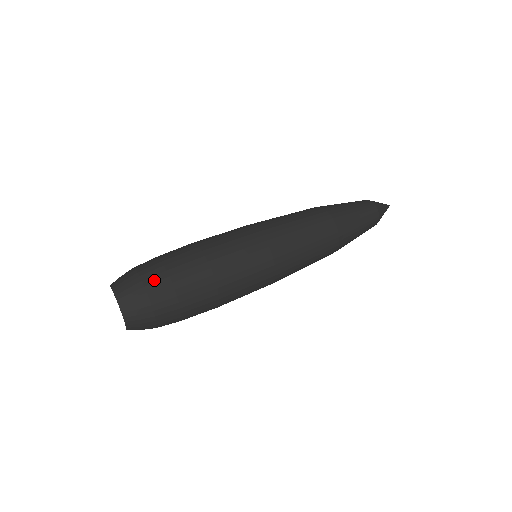
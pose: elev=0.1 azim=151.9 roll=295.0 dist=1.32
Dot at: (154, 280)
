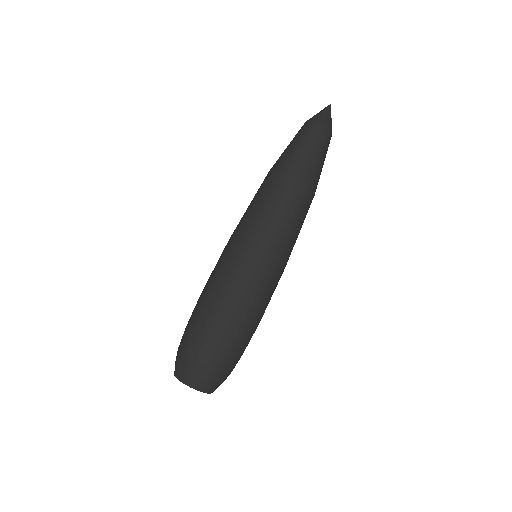
Dot at: (202, 354)
